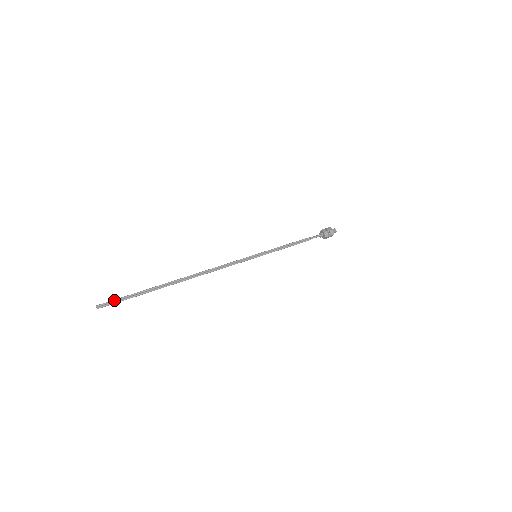
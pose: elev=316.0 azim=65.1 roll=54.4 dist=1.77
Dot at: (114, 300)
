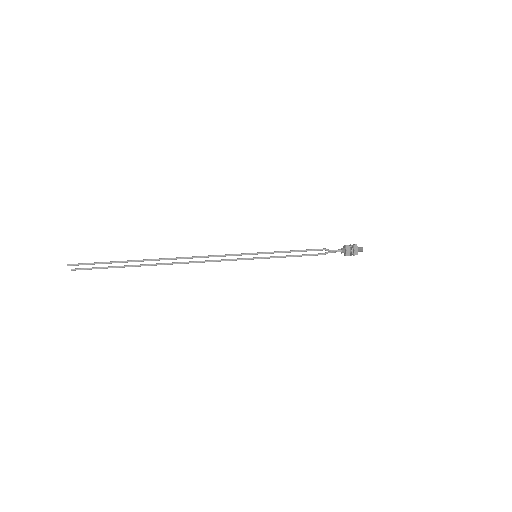
Dot at: occluded
